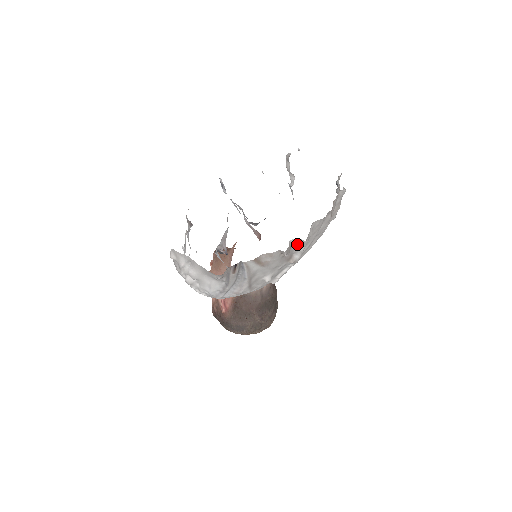
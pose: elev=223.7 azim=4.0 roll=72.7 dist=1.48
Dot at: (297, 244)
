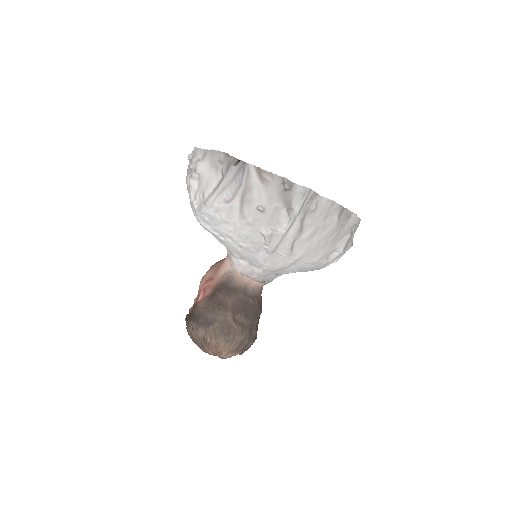
Dot at: (299, 193)
